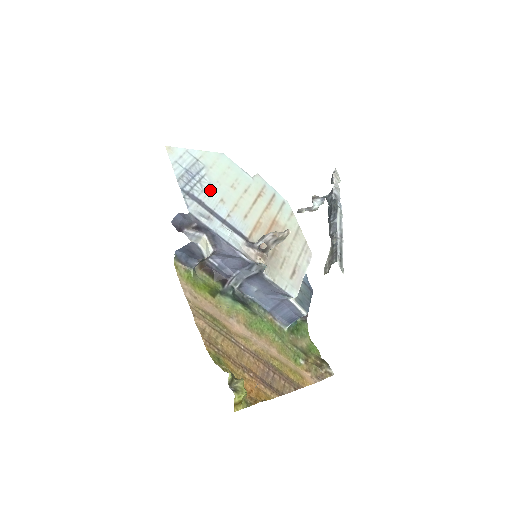
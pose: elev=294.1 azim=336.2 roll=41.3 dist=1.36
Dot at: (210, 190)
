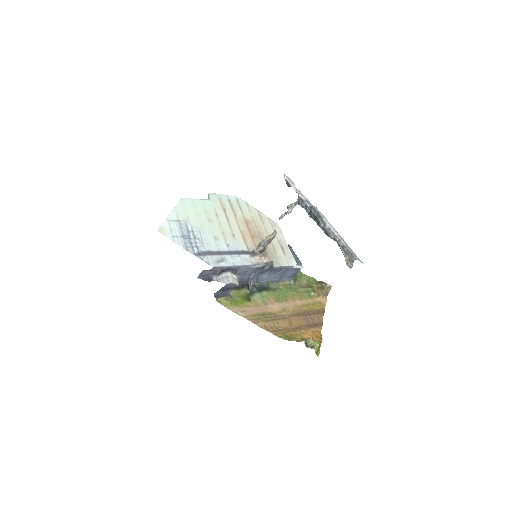
Dot at: (204, 237)
